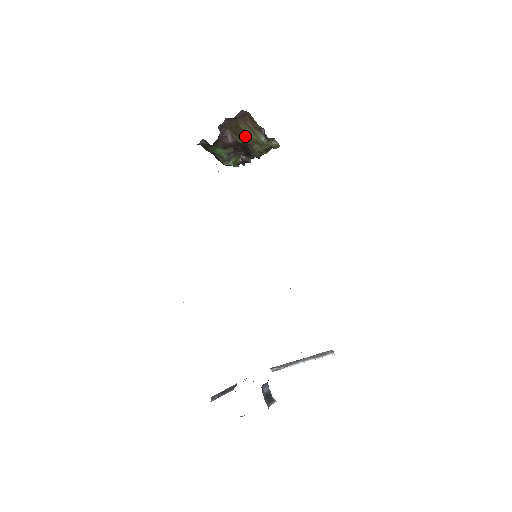
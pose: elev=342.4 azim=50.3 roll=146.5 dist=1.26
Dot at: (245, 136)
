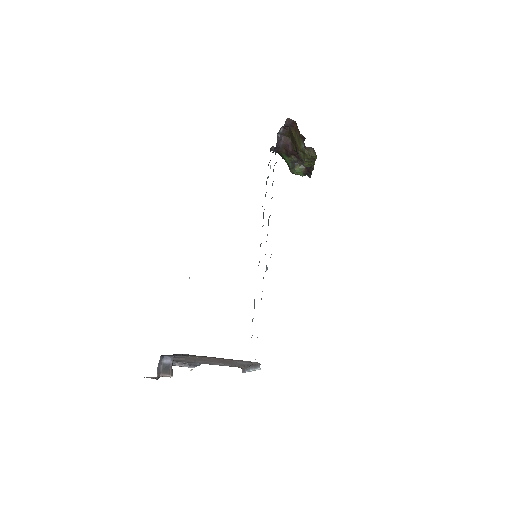
Dot at: (296, 144)
